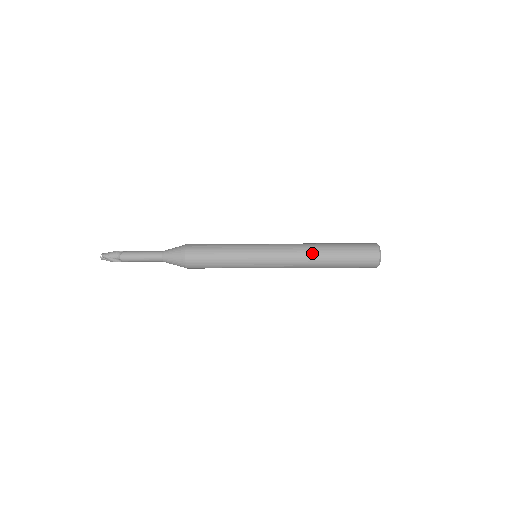
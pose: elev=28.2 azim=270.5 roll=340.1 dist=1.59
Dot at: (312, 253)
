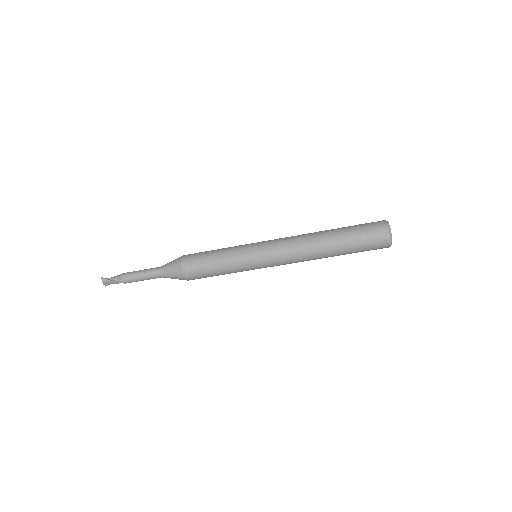
Dot at: (312, 233)
